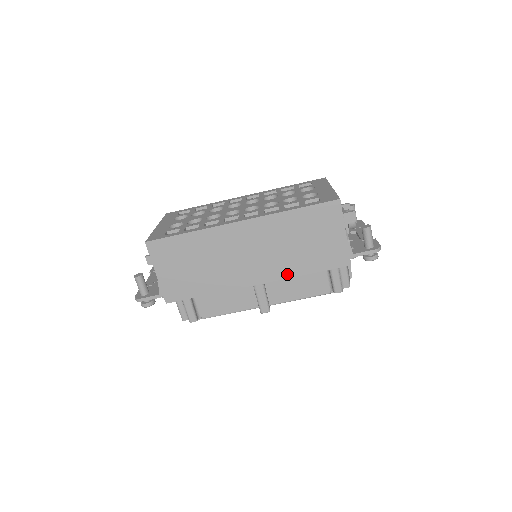
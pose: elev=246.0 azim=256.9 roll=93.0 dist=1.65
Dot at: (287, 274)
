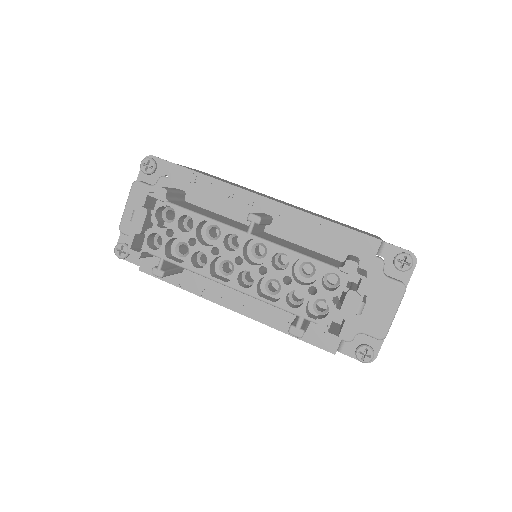
Dot at: (308, 213)
